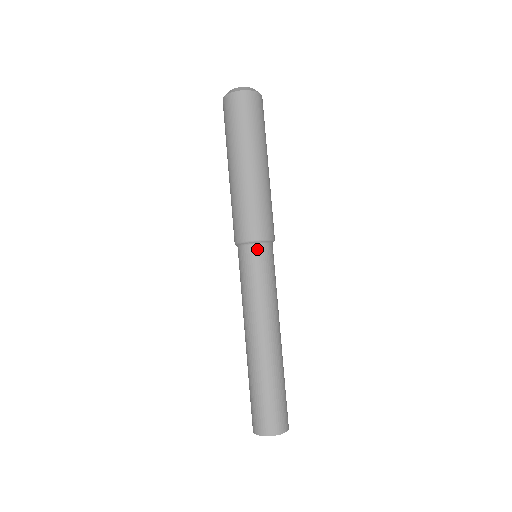
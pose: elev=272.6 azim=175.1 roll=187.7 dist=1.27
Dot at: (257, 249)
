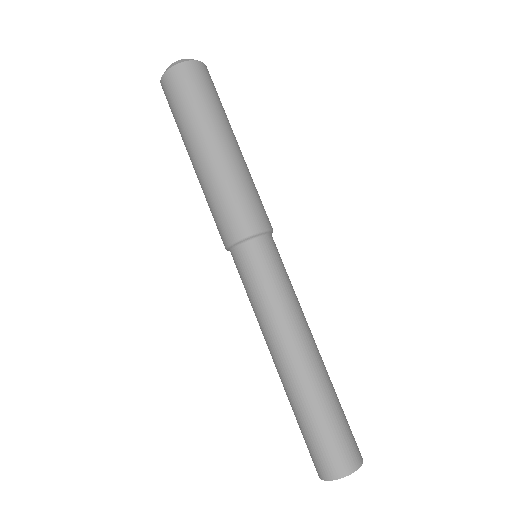
Dot at: (245, 250)
